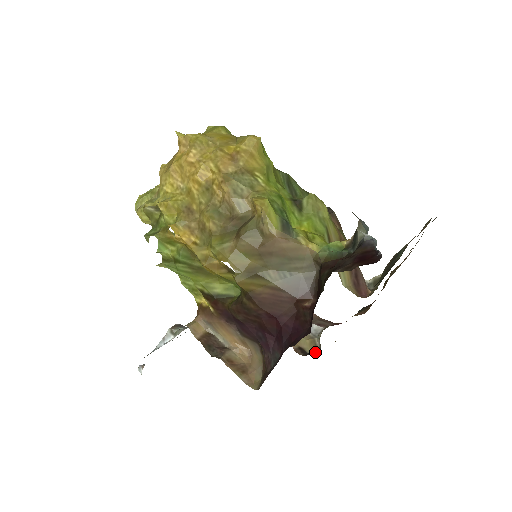
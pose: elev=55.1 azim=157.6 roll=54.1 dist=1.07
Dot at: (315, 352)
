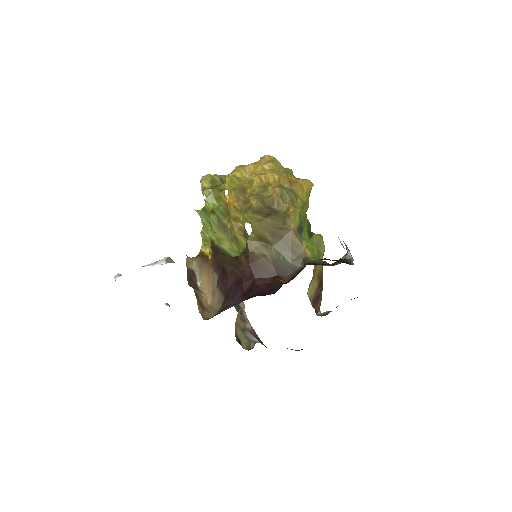
Dot at: (247, 349)
